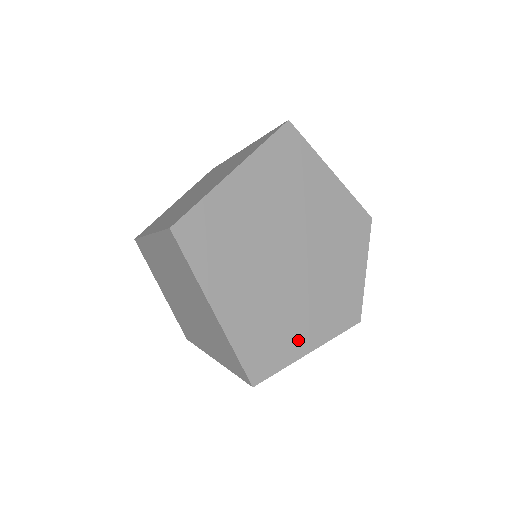
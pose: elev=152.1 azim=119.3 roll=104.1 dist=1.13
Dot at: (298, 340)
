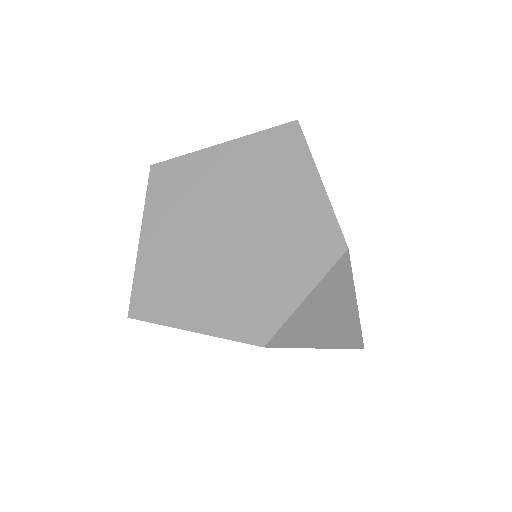
Dot at: (187, 311)
